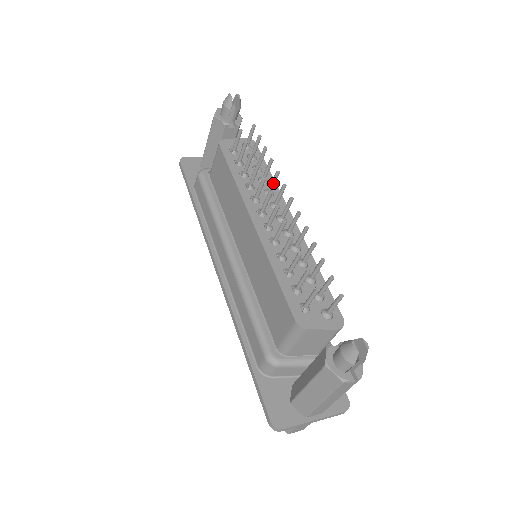
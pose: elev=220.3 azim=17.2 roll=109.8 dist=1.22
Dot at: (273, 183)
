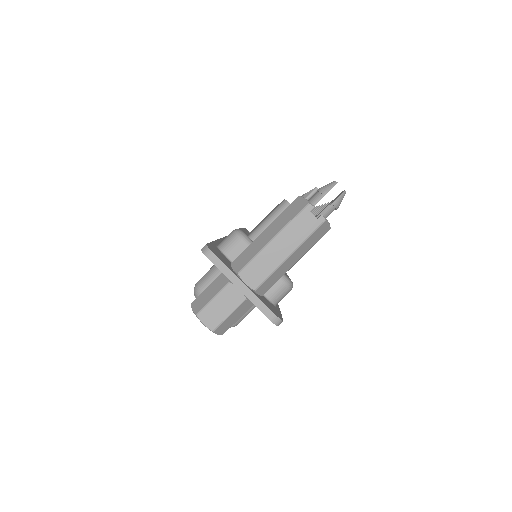
Dot at: occluded
